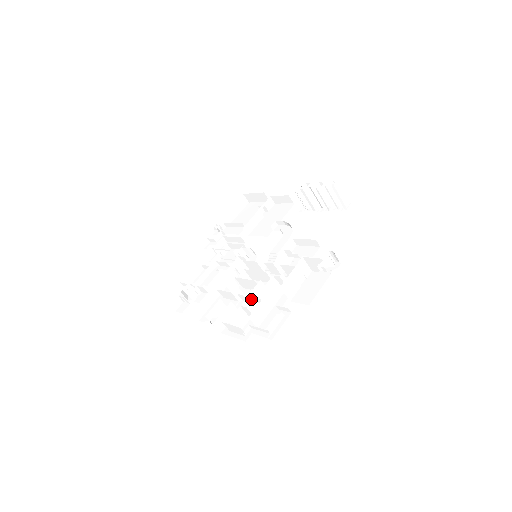
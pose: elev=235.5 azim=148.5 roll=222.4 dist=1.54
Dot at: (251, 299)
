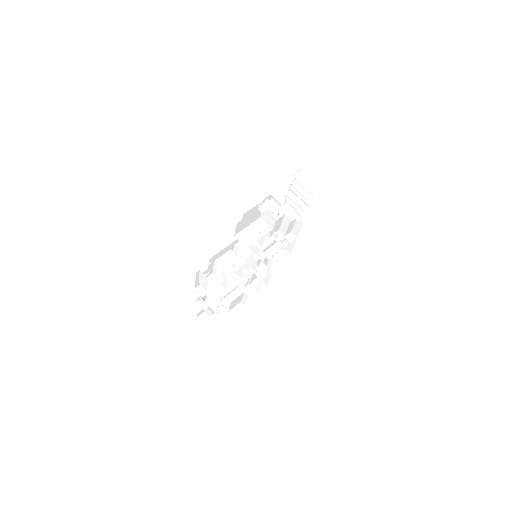
Dot at: occluded
